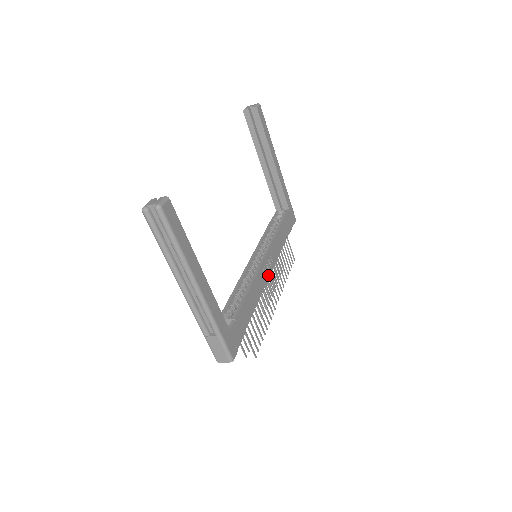
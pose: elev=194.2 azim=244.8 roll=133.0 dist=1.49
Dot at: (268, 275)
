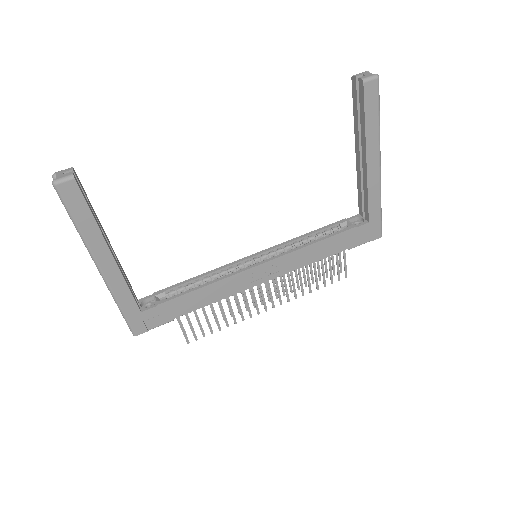
Dot at: (258, 282)
